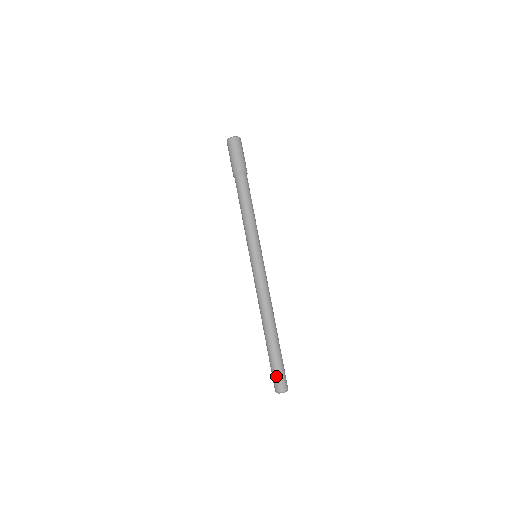
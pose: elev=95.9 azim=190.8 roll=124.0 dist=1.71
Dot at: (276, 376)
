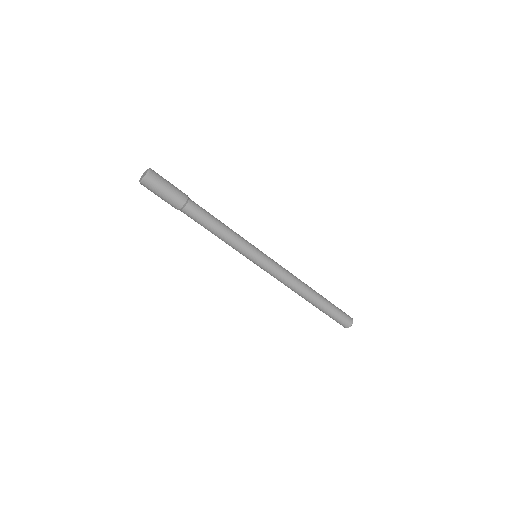
Dot at: (338, 321)
